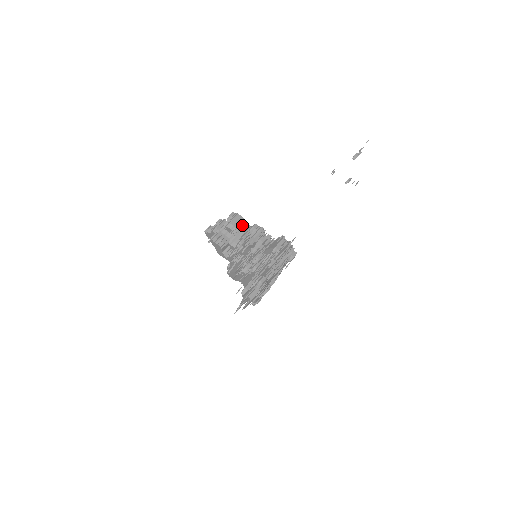
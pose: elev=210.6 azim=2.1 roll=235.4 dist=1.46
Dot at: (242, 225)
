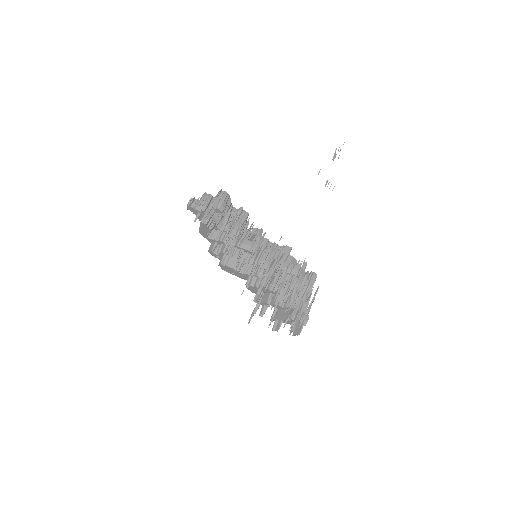
Dot at: (227, 205)
